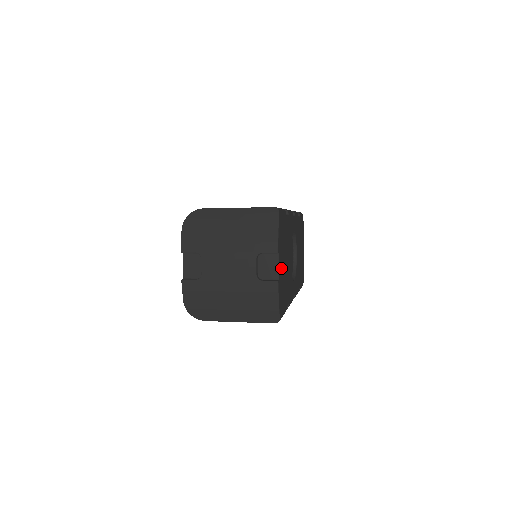
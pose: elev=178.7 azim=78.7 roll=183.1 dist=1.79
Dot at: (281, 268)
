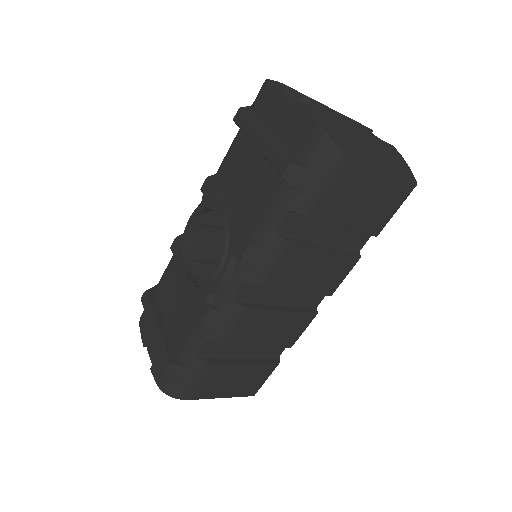
Dot at: occluded
